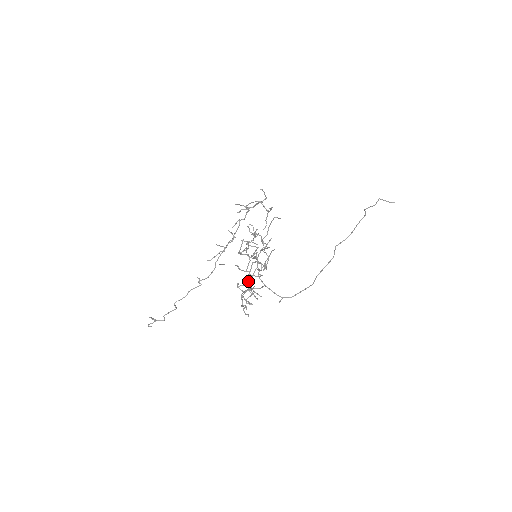
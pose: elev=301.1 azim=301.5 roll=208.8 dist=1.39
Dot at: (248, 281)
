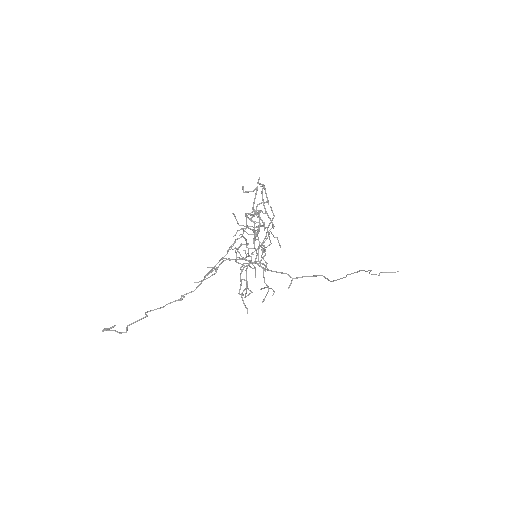
Dot at: occluded
